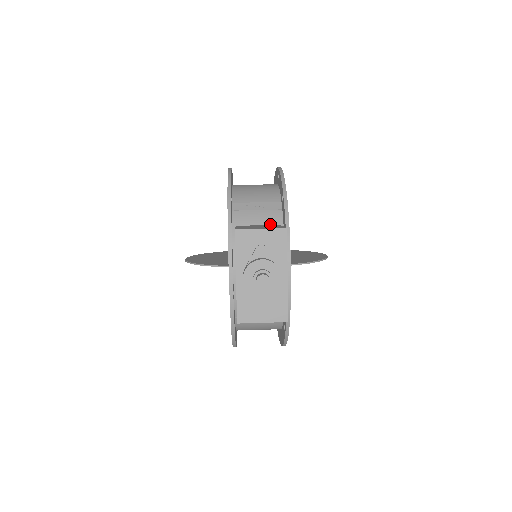
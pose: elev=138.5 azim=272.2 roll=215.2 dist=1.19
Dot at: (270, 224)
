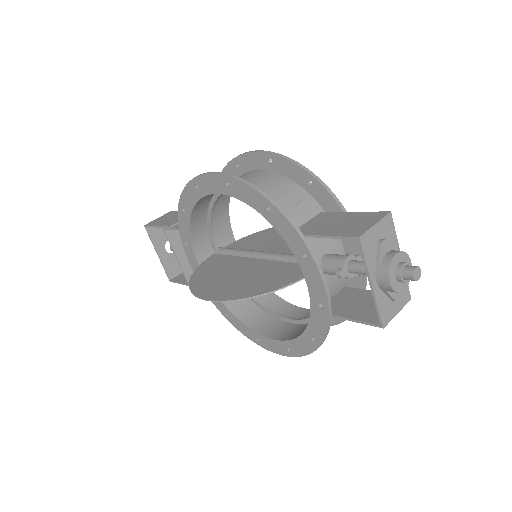
Dot at: (314, 215)
